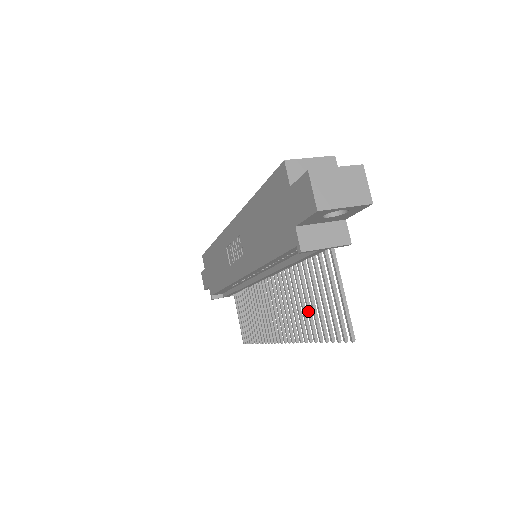
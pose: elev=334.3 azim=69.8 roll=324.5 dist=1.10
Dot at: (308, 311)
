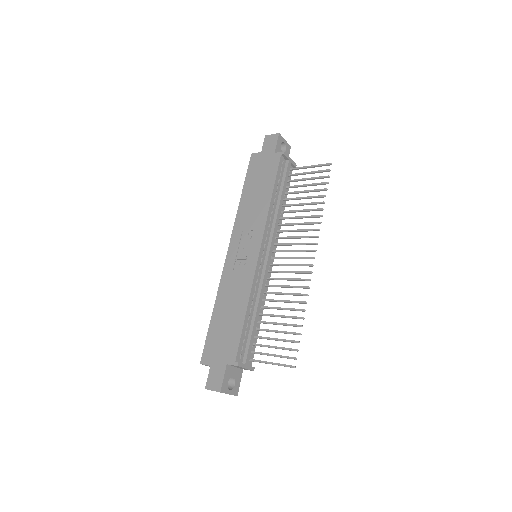
Dot at: (308, 203)
